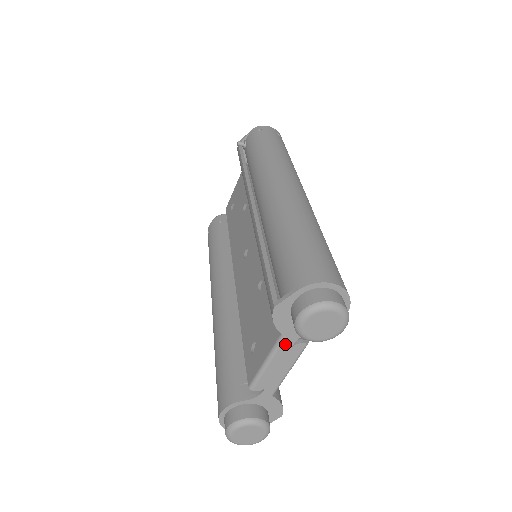
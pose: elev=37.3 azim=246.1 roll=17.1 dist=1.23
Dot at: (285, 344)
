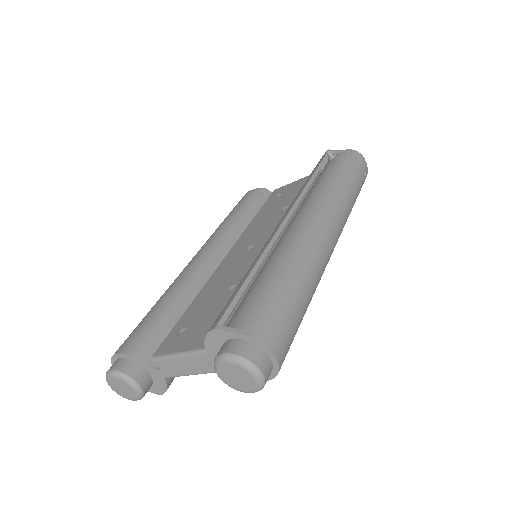
Dot at: (202, 357)
